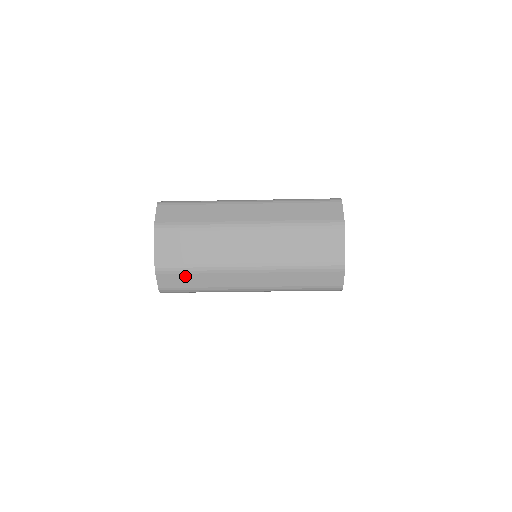
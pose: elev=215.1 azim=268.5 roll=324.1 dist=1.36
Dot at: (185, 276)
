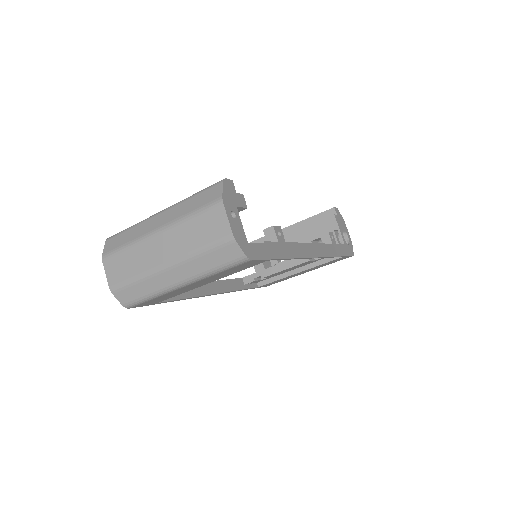
Dot at: (131, 289)
